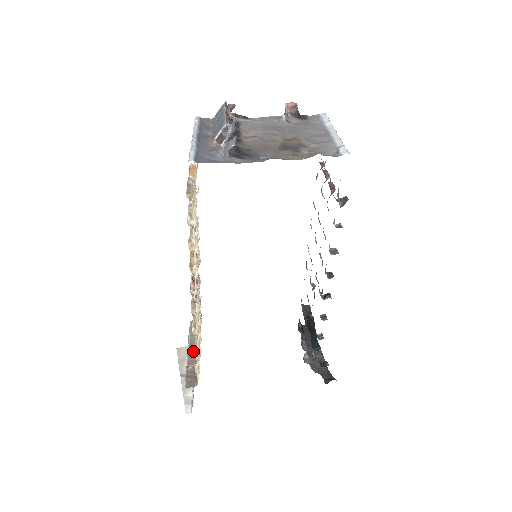
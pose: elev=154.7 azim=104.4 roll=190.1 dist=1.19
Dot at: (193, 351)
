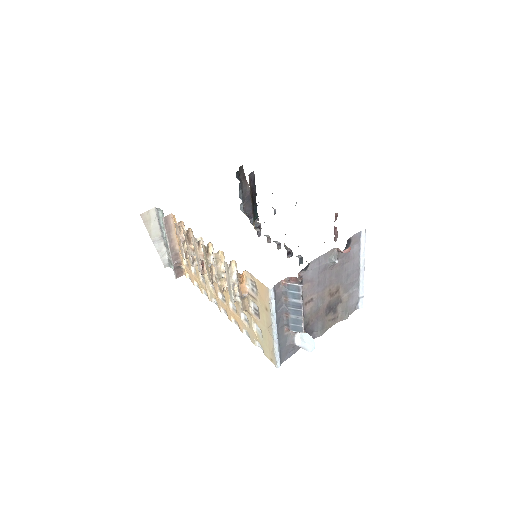
Dot at: (173, 248)
